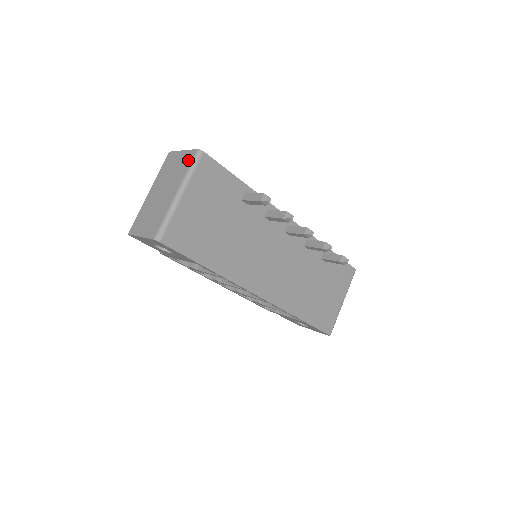
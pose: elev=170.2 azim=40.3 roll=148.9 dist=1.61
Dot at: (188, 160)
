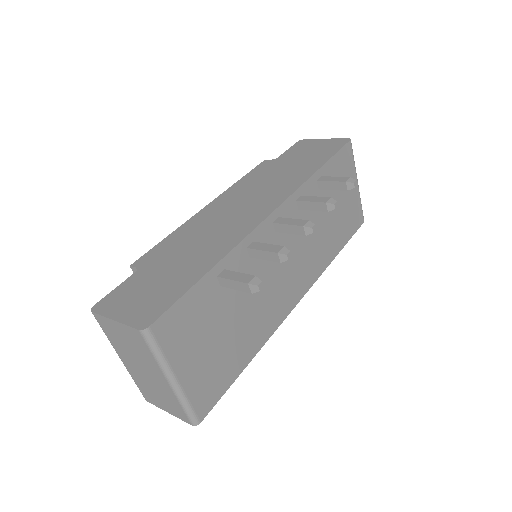
Dot at: (140, 342)
